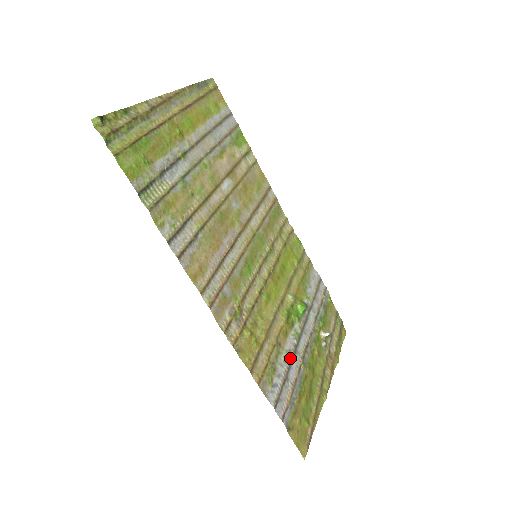
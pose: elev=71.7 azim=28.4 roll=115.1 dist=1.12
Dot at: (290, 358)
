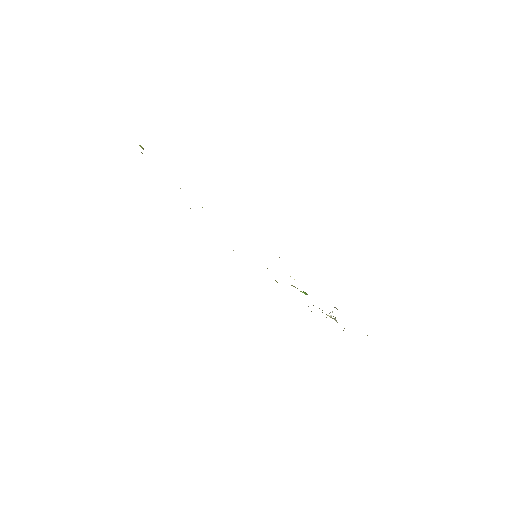
Dot at: occluded
